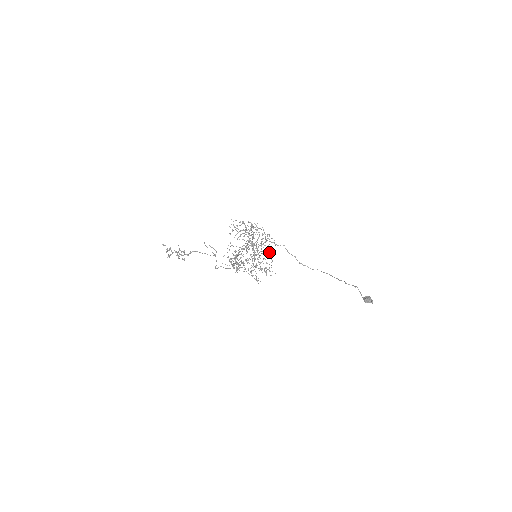
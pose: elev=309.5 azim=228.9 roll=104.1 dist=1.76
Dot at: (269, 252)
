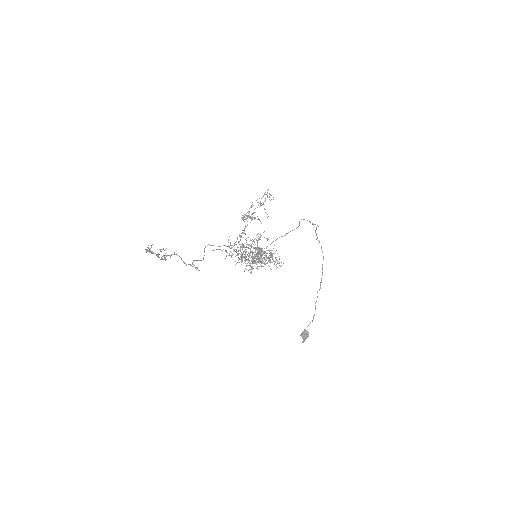
Dot at: occluded
